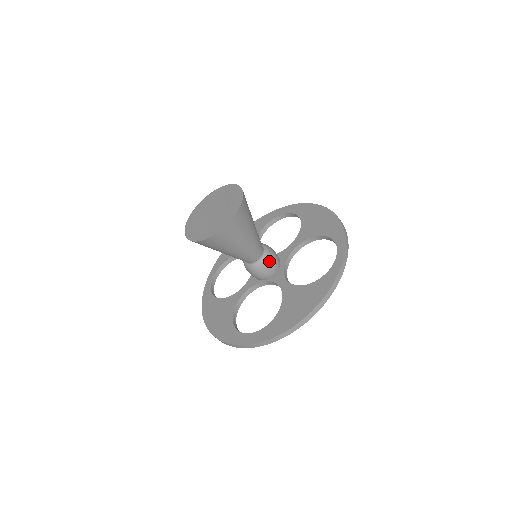
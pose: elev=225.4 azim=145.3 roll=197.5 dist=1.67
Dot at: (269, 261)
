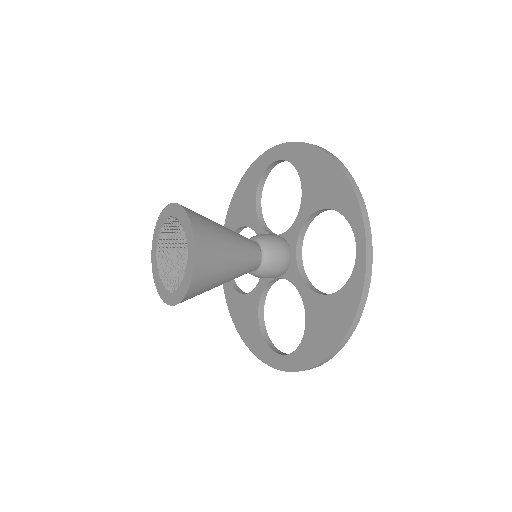
Dot at: (273, 263)
